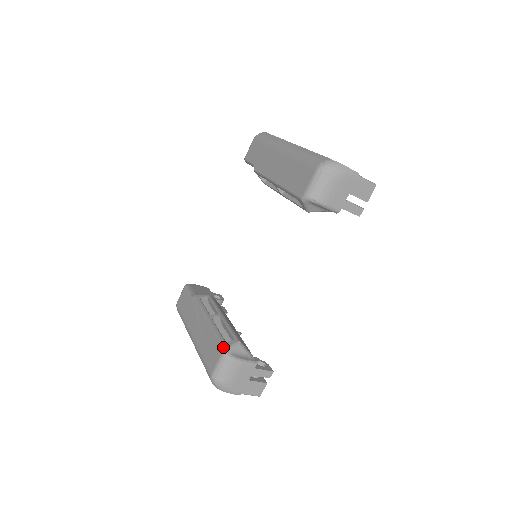
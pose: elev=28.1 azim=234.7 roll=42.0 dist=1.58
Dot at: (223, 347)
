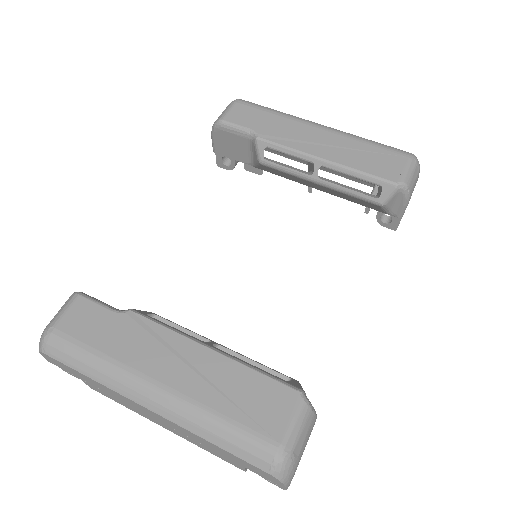
Dot at: (298, 389)
